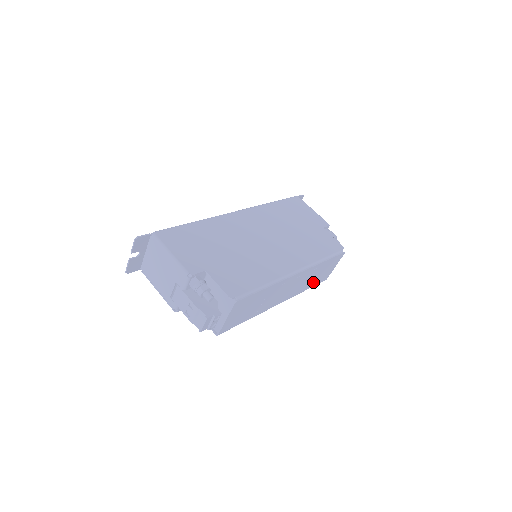
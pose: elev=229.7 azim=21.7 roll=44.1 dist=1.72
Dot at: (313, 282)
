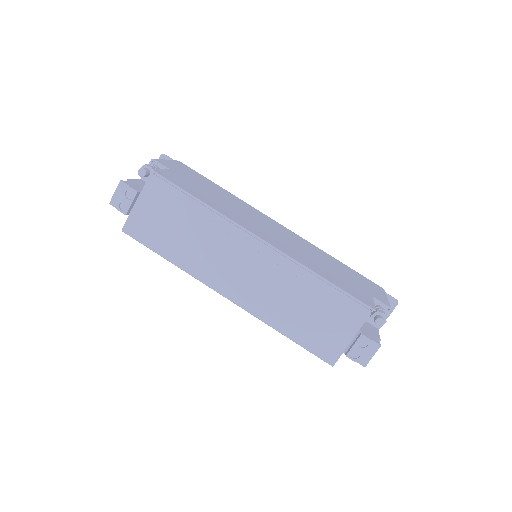
Dot at: (299, 326)
